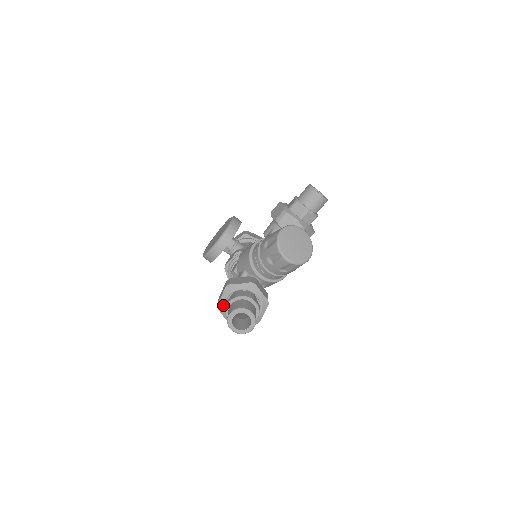
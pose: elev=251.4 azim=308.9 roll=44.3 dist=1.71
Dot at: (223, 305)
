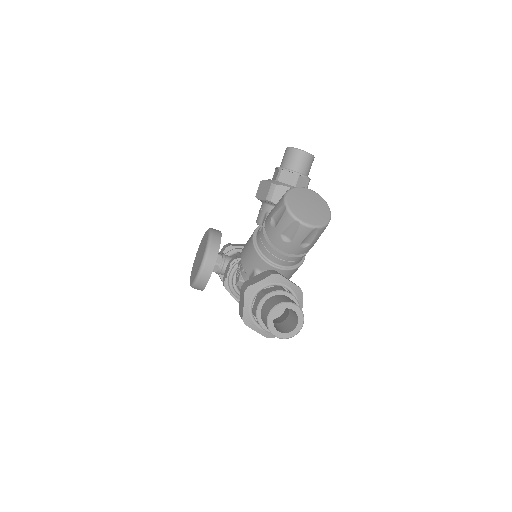
Dot at: (250, 316)
